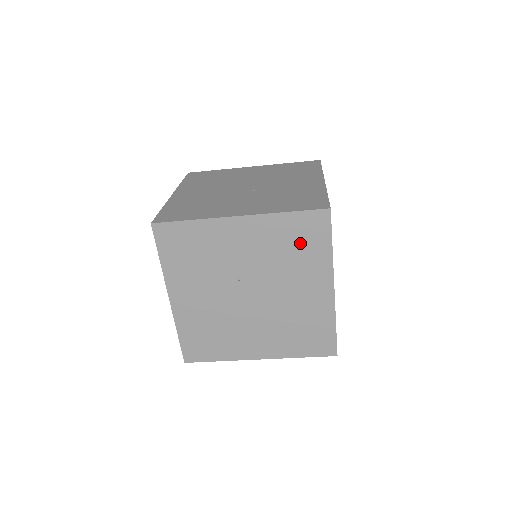
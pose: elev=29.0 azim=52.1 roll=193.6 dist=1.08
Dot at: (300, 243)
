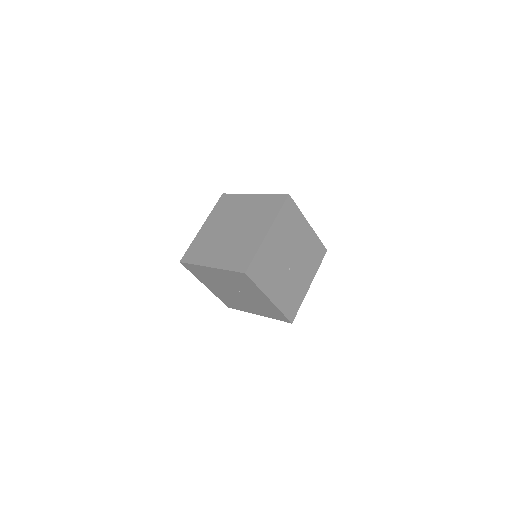
Dot at: (271, 312)
